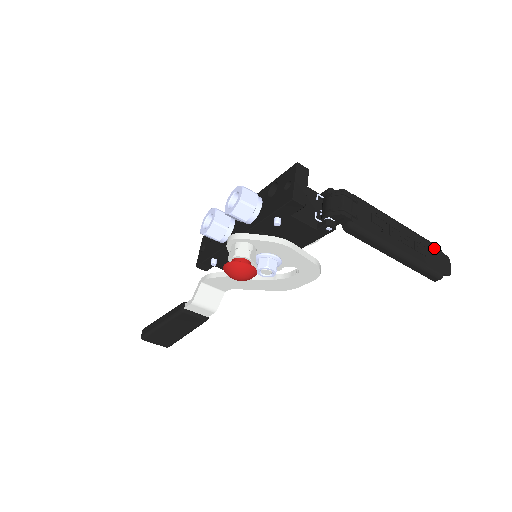
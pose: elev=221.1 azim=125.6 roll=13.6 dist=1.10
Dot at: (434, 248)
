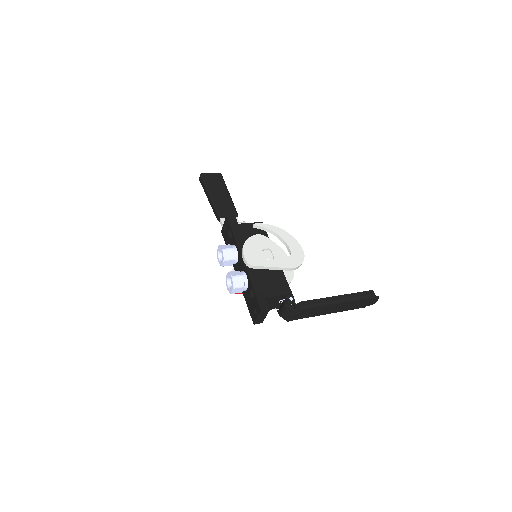
Dot at: (366, 300)
